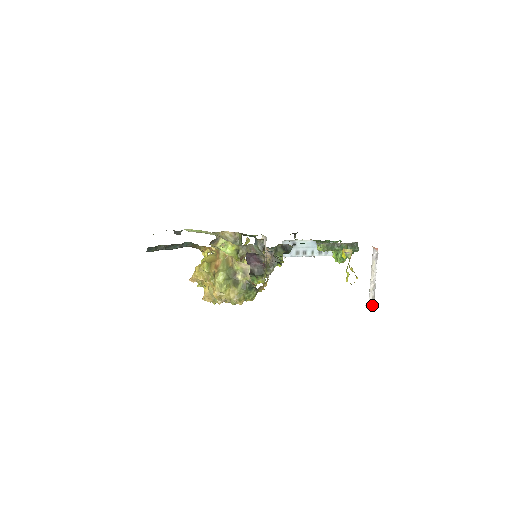
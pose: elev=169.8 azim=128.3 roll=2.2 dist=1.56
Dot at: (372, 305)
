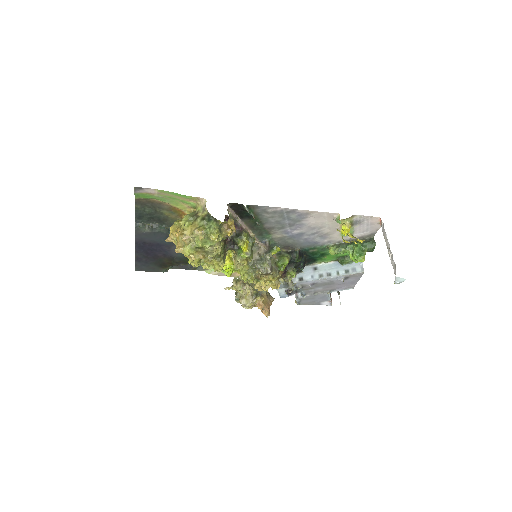
Dot at: (395, 272)
